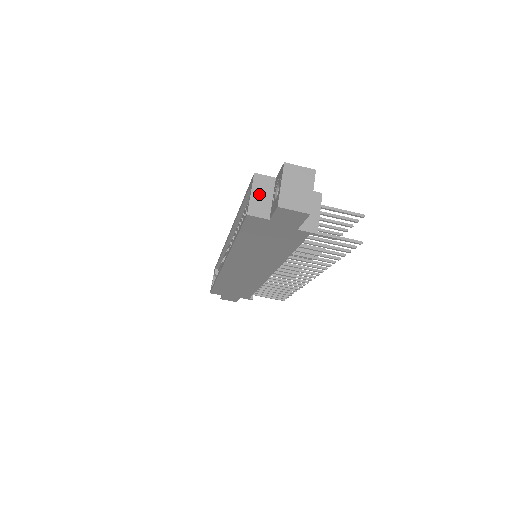
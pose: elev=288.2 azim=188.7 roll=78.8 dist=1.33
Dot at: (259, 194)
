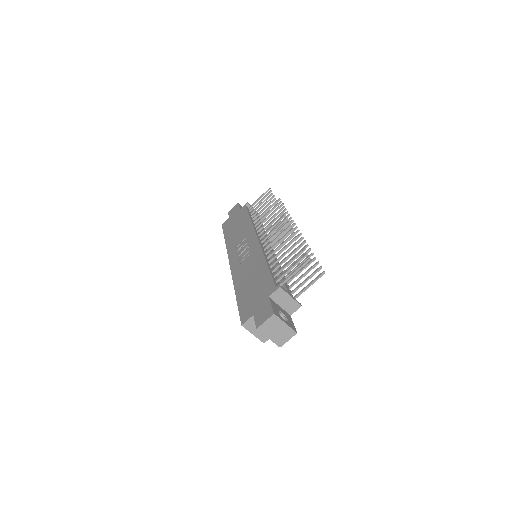
Dot at: (256, 330)
